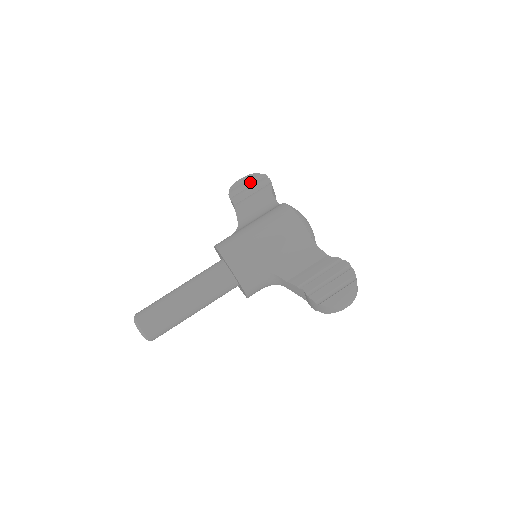
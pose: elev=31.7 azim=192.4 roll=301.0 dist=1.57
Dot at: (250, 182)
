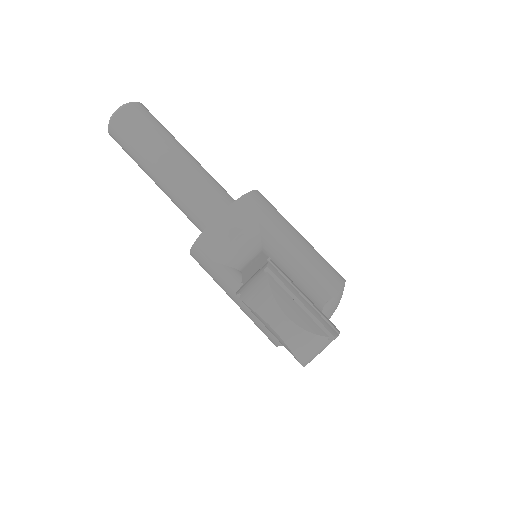
Dot at: occluded
